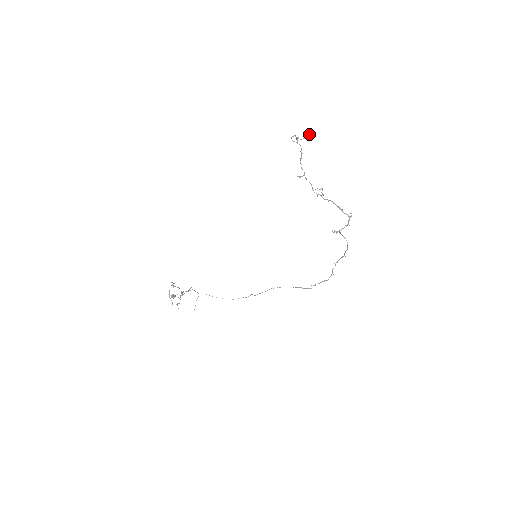
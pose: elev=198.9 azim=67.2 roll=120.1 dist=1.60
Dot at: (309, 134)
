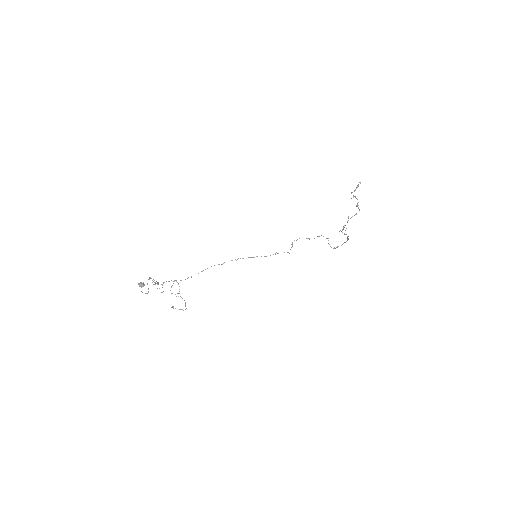
Dot at: (357, 186)
